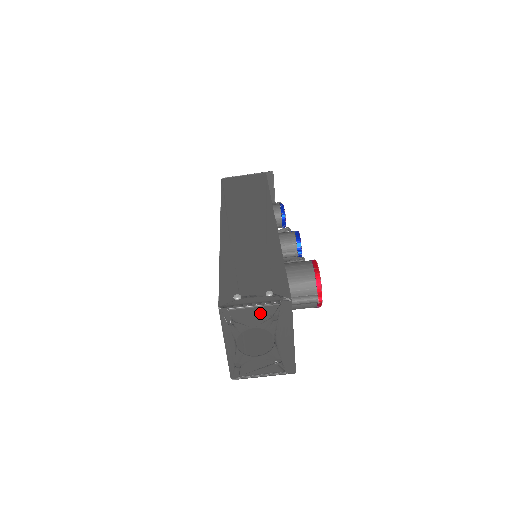
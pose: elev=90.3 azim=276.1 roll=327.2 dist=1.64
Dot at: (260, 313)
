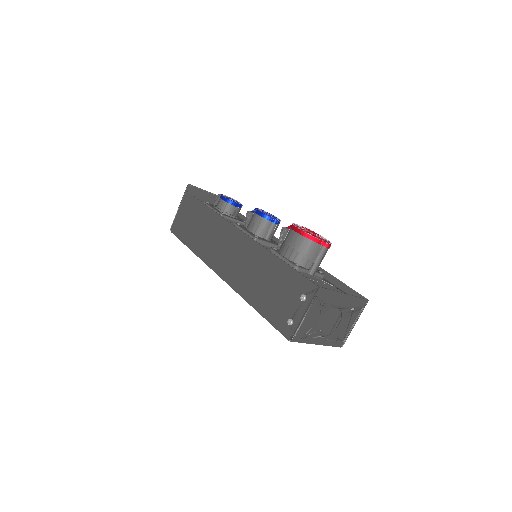
Dot at: (313, 313)
